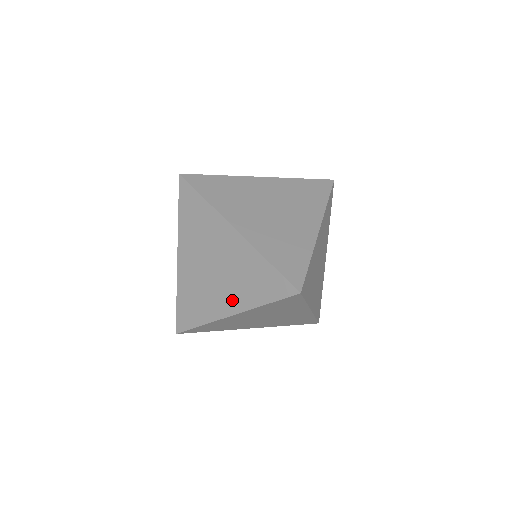
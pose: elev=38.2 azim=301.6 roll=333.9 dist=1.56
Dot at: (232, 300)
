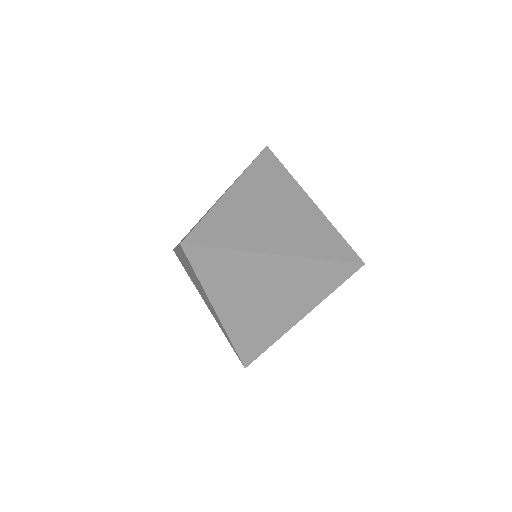
Dot at: (285, 243)
